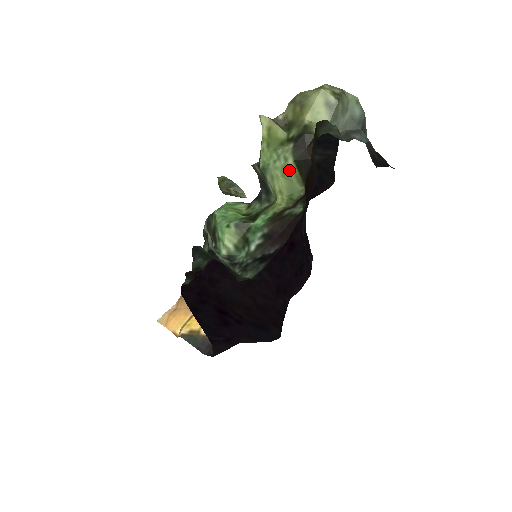
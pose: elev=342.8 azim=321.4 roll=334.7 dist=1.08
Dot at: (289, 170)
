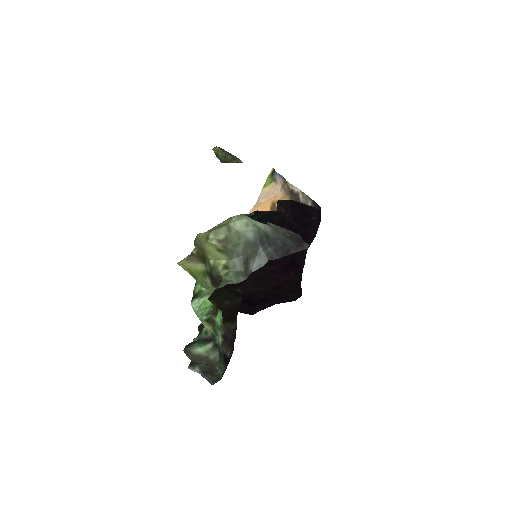
Dot at: occluded
